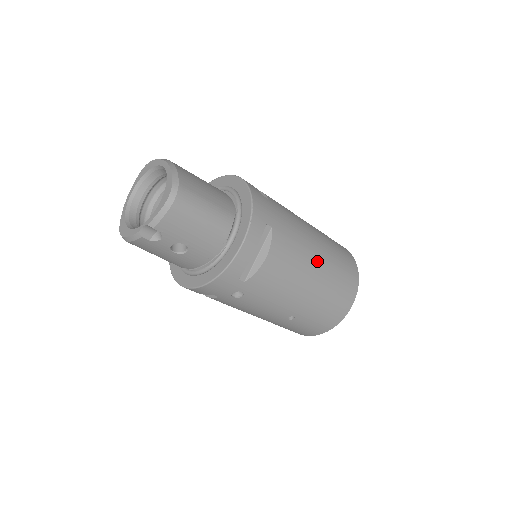
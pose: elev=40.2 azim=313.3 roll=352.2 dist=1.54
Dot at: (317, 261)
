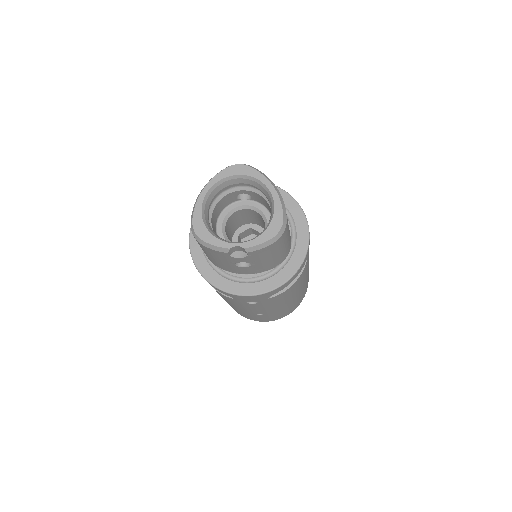
Dot at: (305, 281)
